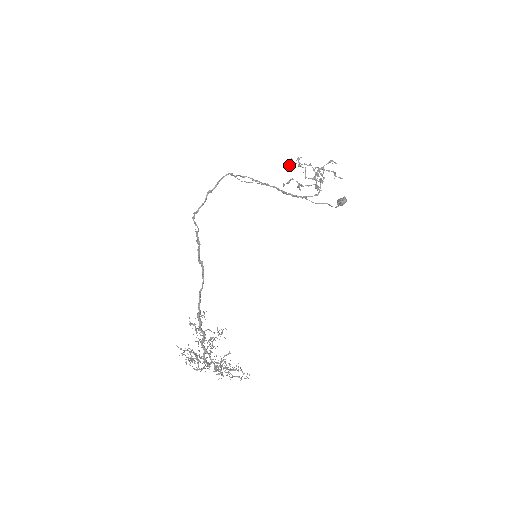
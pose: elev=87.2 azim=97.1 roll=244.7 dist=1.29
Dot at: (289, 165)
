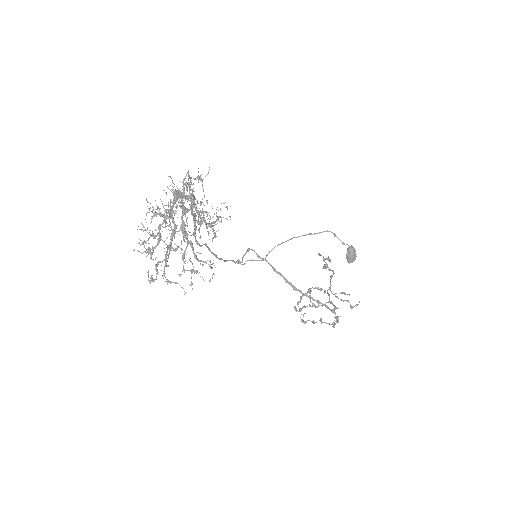
Dot at: (300, 300)
